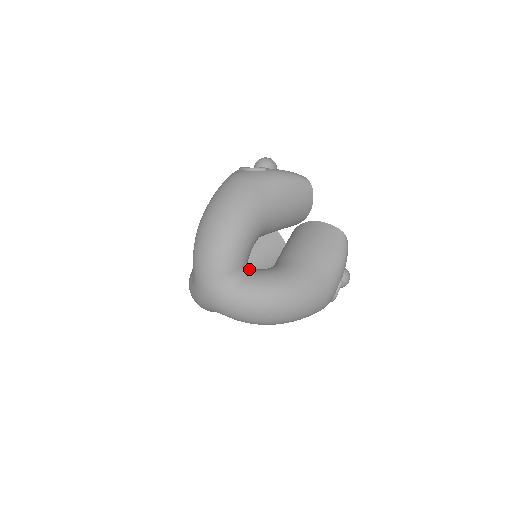
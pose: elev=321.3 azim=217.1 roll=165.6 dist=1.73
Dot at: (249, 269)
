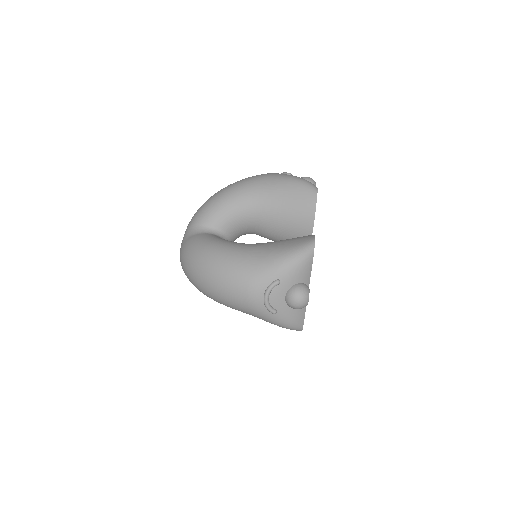
Dot at: (217, 234)
